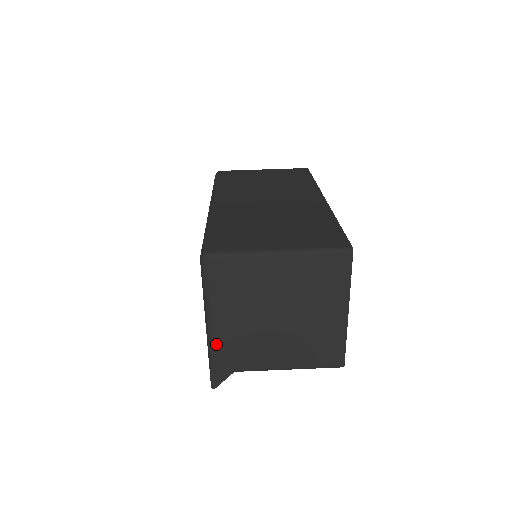
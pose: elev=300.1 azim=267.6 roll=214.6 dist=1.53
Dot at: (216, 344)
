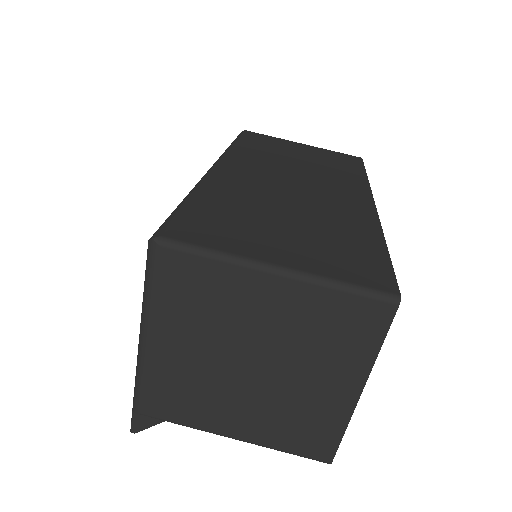
Dot at: (147, 376)
